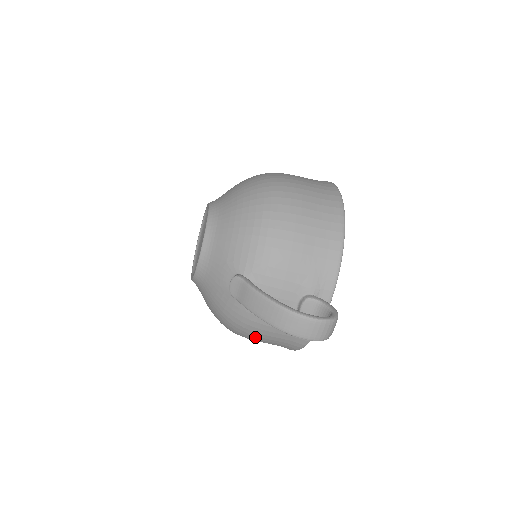
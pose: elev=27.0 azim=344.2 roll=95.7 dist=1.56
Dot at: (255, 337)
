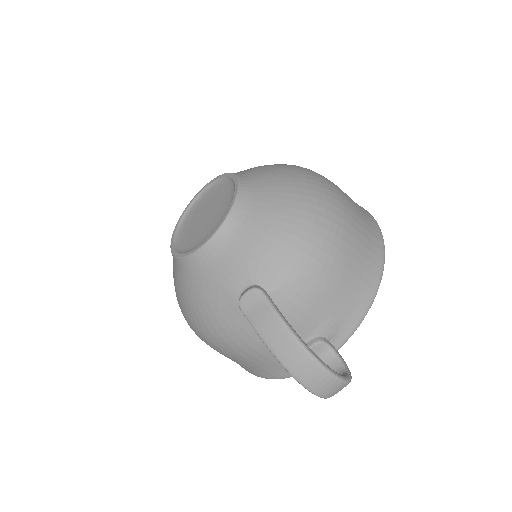
Dot at: (227, 353)
